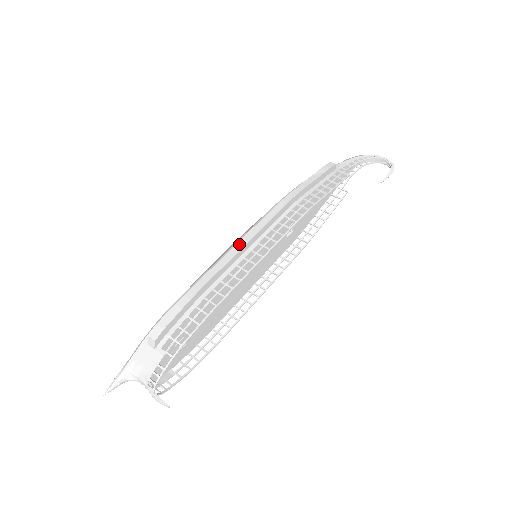
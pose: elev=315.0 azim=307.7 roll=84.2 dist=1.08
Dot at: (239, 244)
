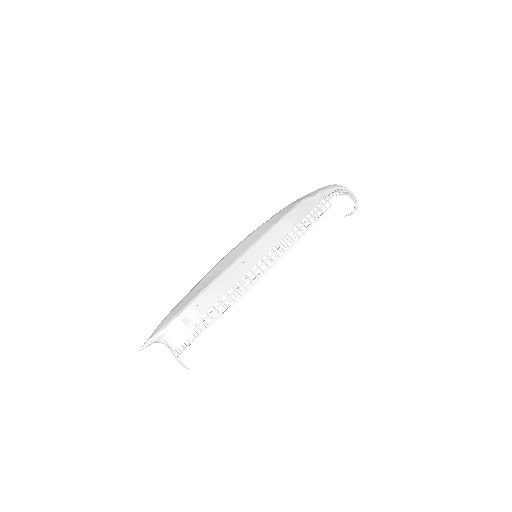
Dot at: (256, 253)
